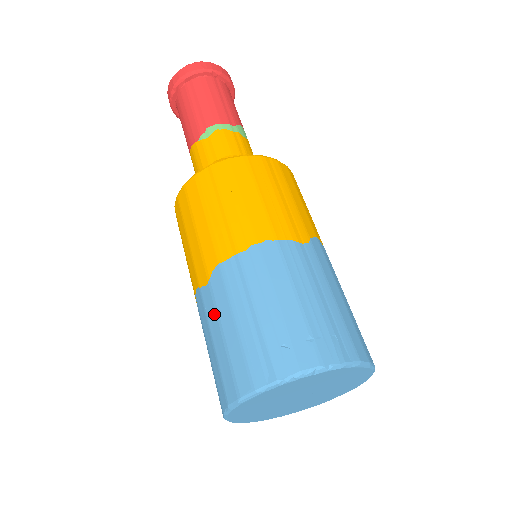
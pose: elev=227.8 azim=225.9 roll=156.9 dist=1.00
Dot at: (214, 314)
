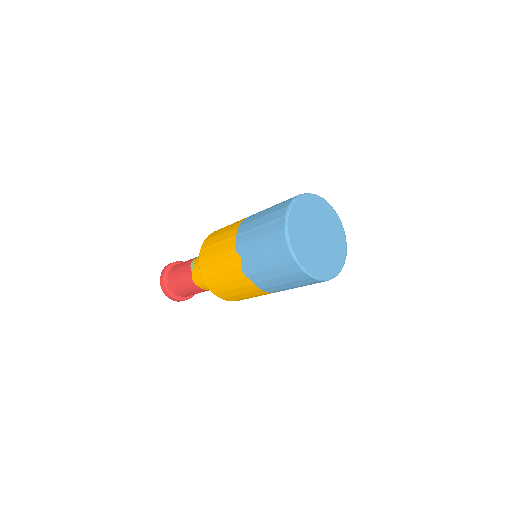
Dot at: (252, 254)
